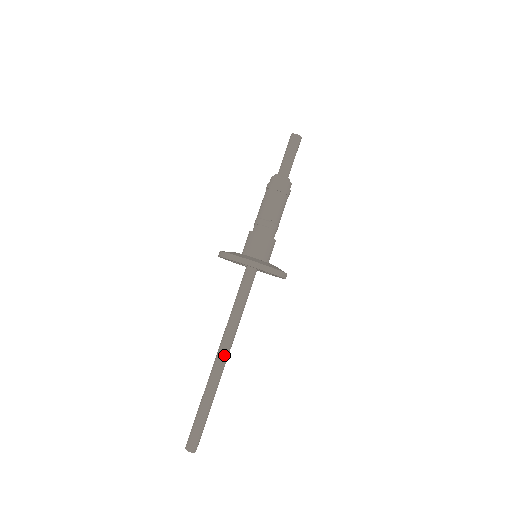
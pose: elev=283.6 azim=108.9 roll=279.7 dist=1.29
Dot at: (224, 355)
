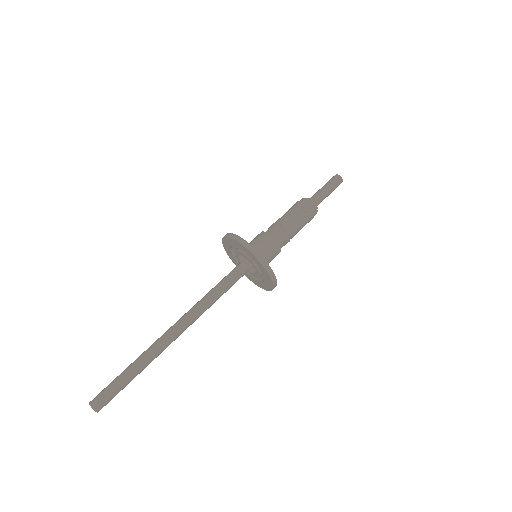
Dot at: (182, 330)
